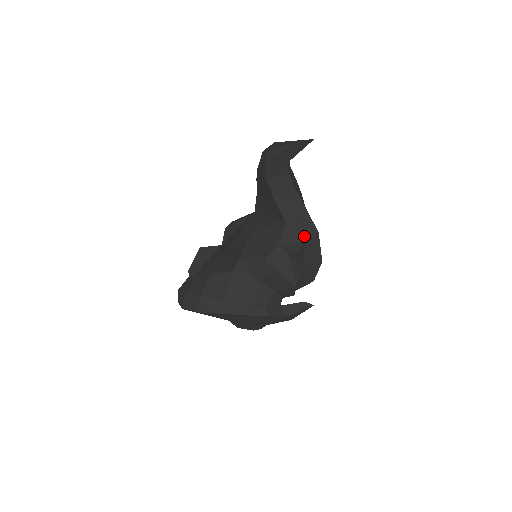
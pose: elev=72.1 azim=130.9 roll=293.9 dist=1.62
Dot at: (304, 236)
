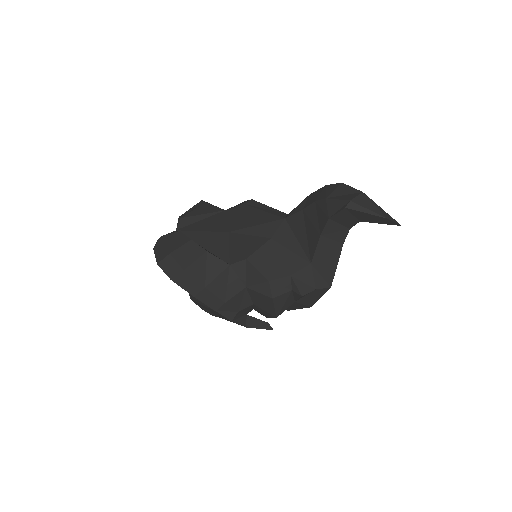
Dot at: (317, 284)
